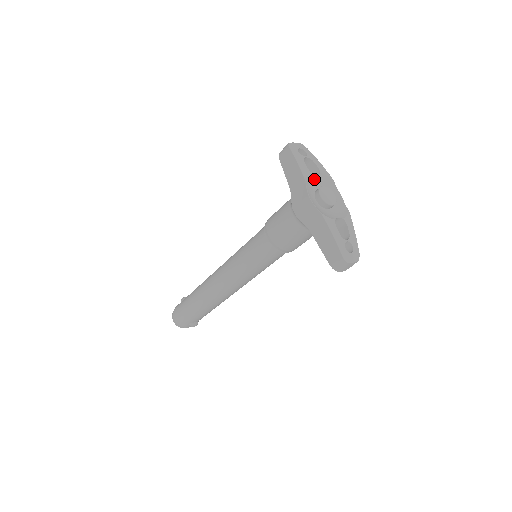
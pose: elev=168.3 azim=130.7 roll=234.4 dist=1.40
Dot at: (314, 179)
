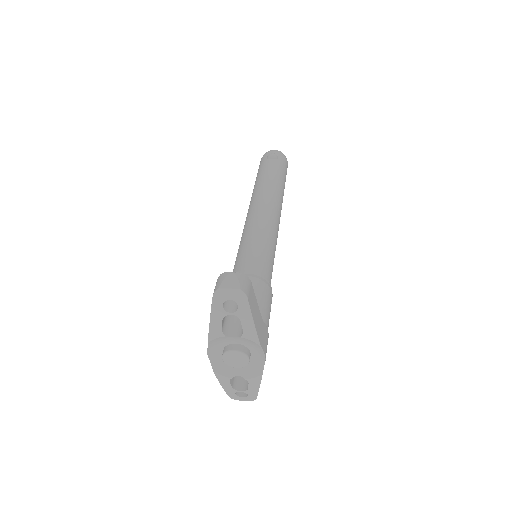
Dot at: (229, 338)
